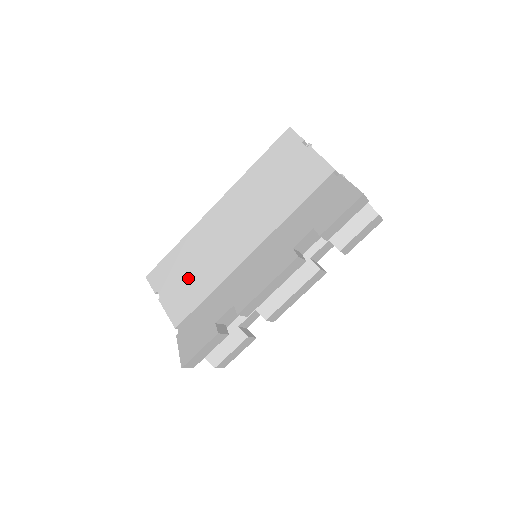
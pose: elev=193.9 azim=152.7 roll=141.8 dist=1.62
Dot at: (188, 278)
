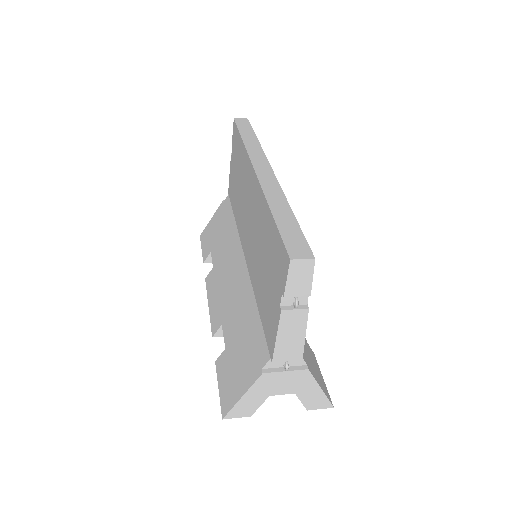
Dot at: (236, 181)
